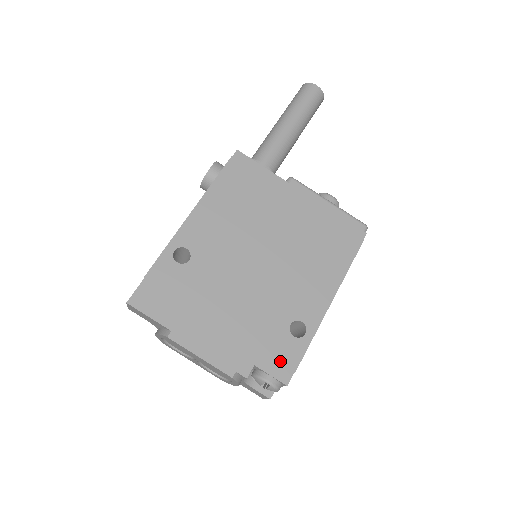
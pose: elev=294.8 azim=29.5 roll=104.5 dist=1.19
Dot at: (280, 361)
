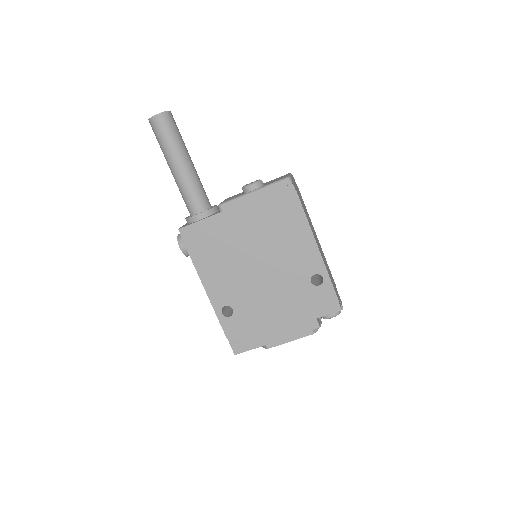
Dot at: (326, 304)
